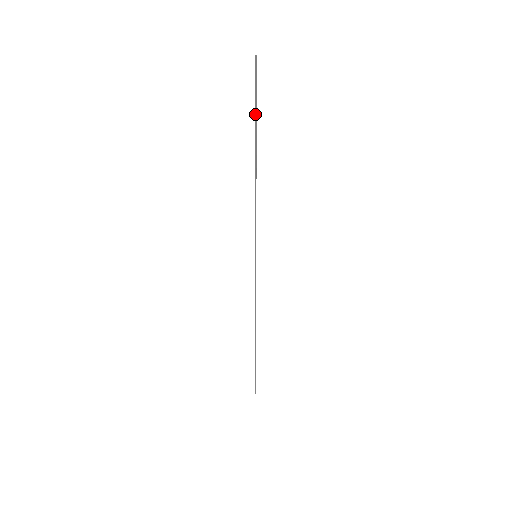
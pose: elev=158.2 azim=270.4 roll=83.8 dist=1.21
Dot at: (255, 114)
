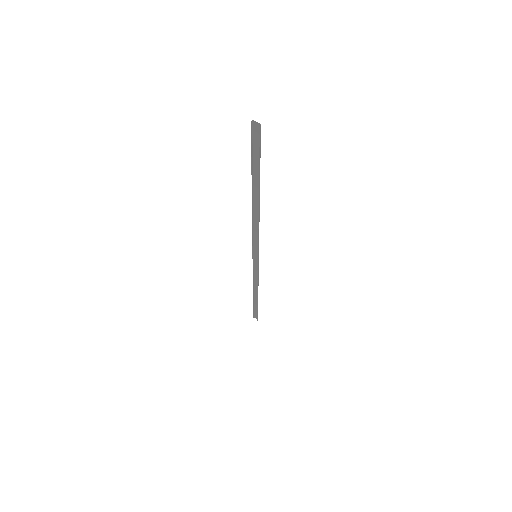
Dot at: (259, 170)
